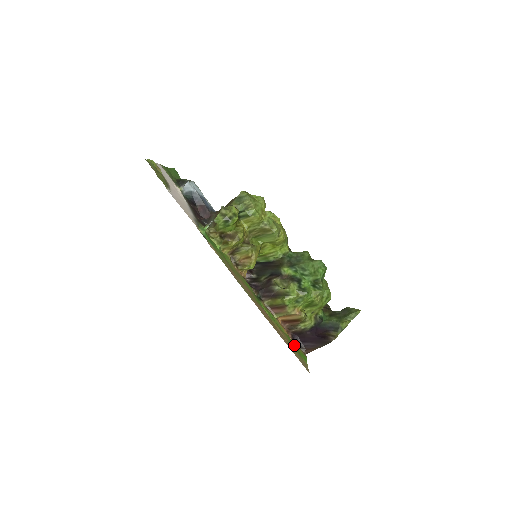
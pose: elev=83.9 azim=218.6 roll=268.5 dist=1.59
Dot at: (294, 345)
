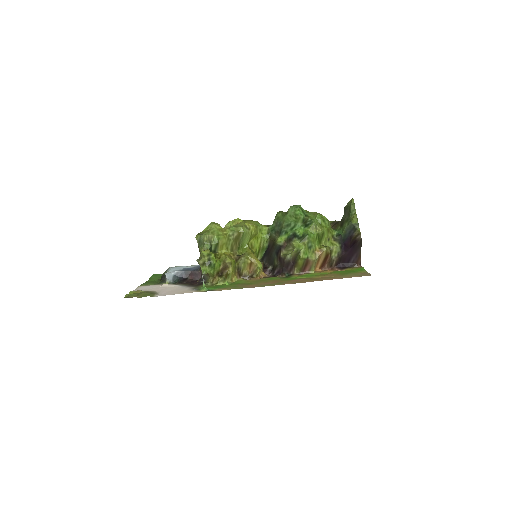
Dot at: (344, 272)
